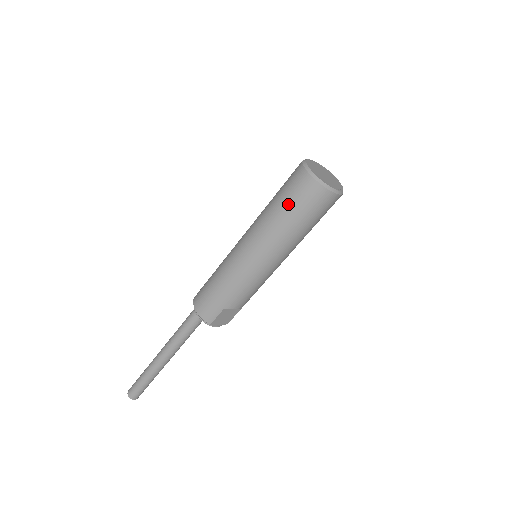
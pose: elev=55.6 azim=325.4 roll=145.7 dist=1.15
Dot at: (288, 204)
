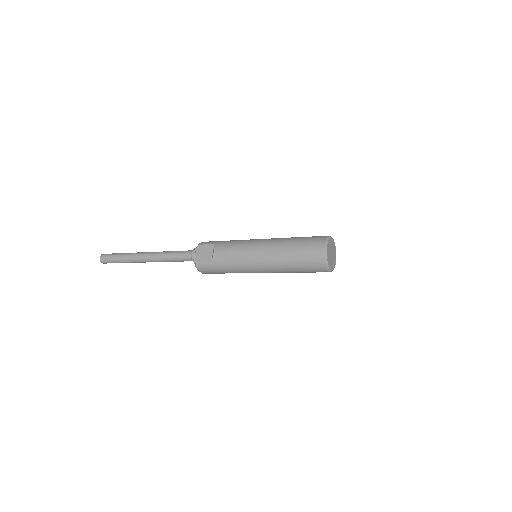
Dot at: occluded
